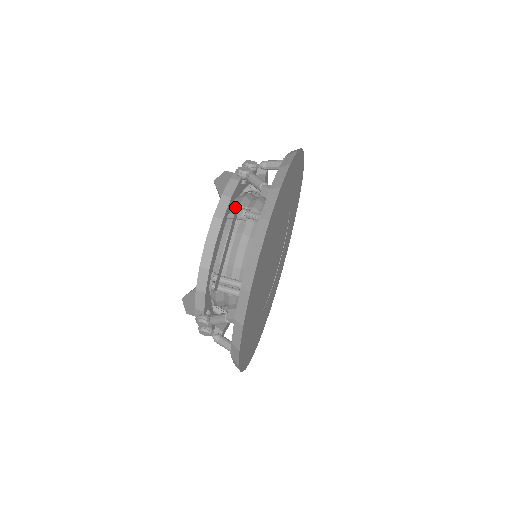
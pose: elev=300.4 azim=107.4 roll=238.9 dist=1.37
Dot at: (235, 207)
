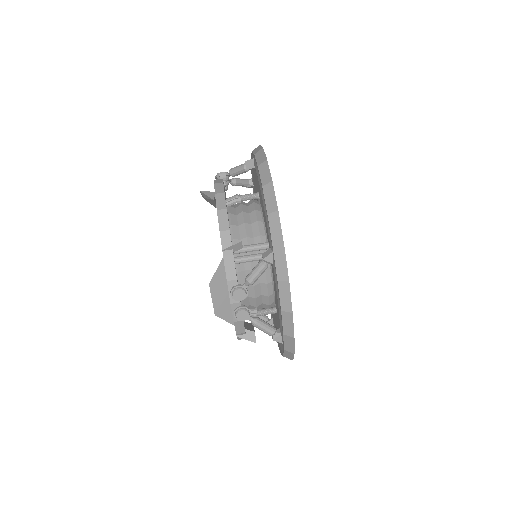
Dot at: (227, 199)
